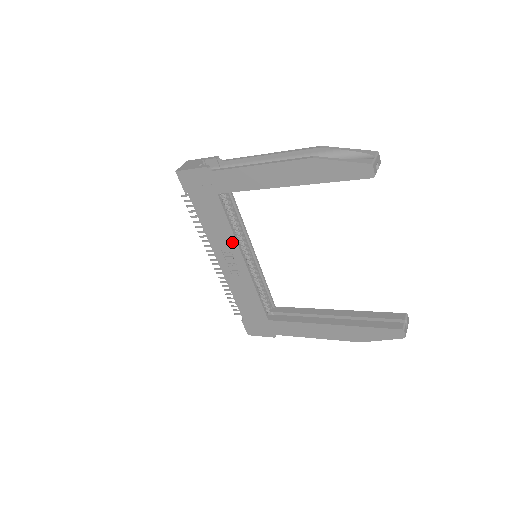
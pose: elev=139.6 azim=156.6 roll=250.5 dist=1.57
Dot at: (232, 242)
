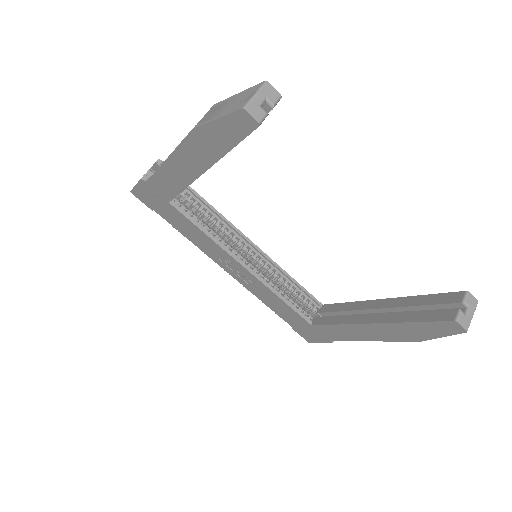
Dot at: (219, 249)
